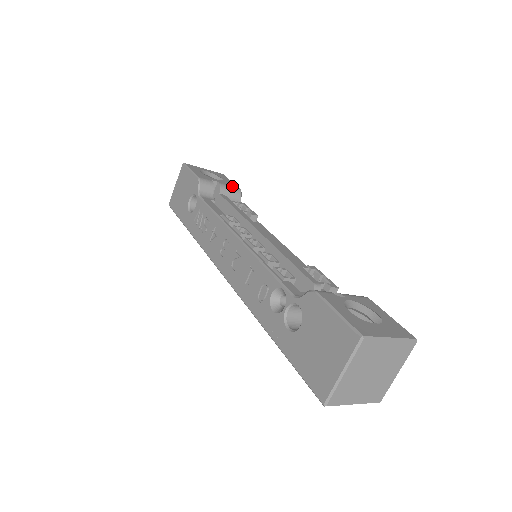
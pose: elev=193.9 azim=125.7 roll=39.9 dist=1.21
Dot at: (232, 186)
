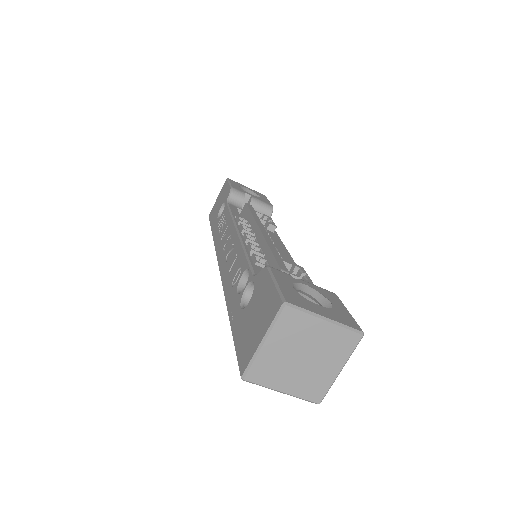
Dot at: (265, 202)
